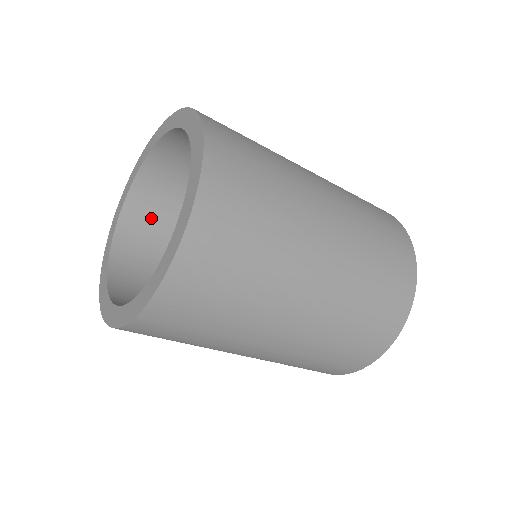
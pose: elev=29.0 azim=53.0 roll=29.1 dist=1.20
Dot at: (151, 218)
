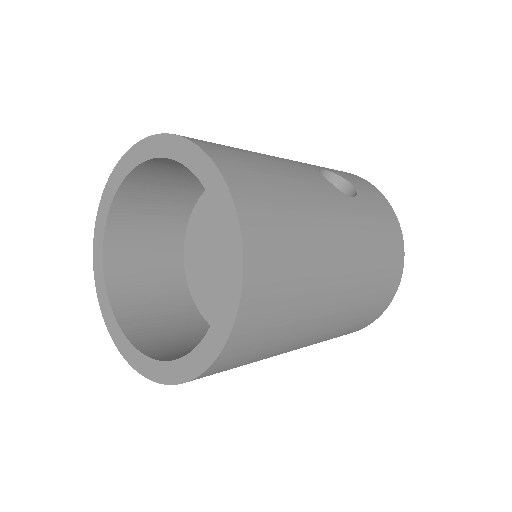
Dot at: (148, 194)
